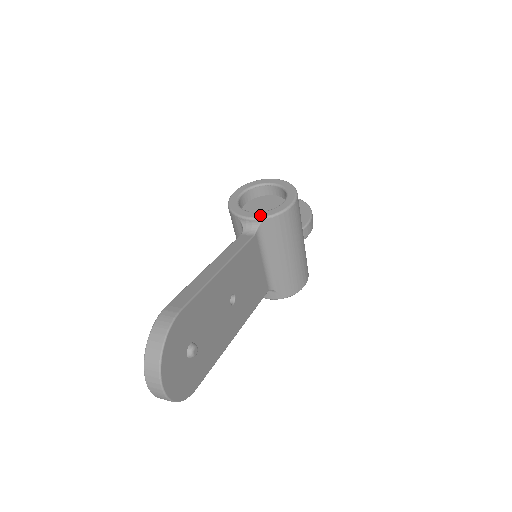
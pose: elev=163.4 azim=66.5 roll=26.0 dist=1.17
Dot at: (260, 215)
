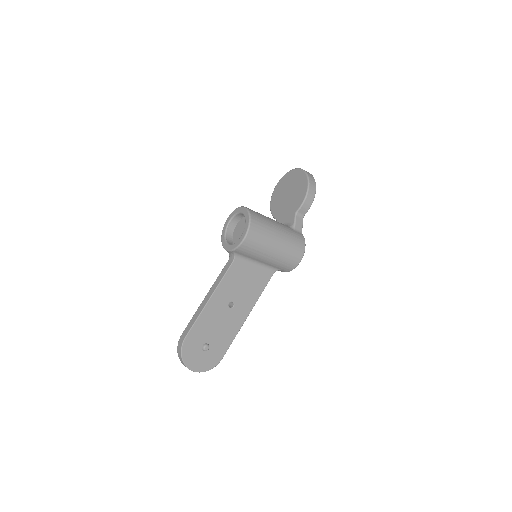
Dot at: (231, 248)
